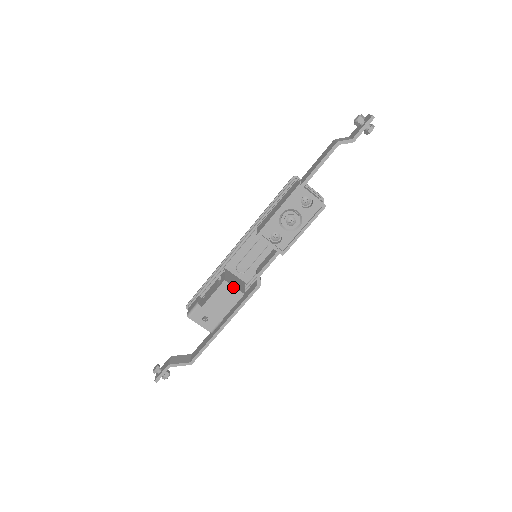
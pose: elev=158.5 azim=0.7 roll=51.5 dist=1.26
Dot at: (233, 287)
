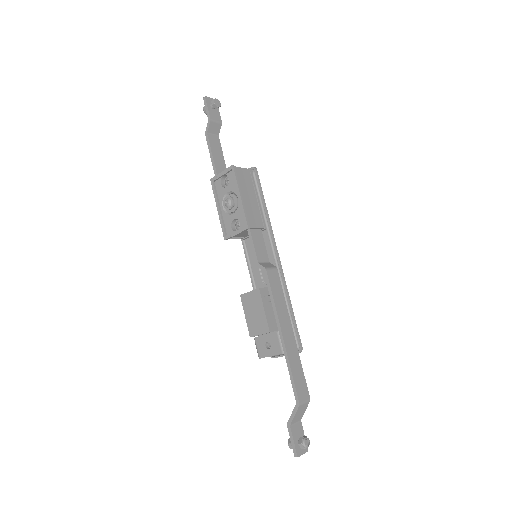
Dot at: (249, 293)
